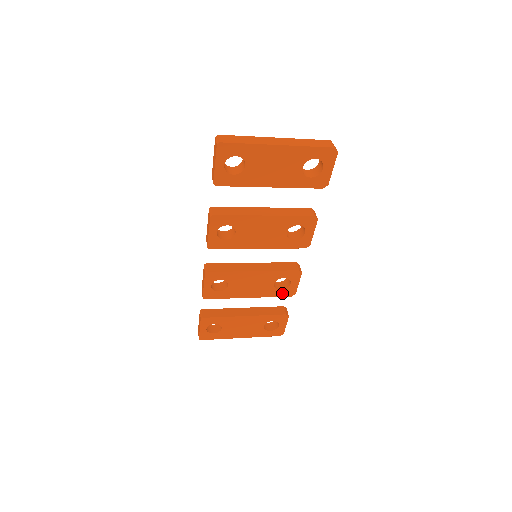
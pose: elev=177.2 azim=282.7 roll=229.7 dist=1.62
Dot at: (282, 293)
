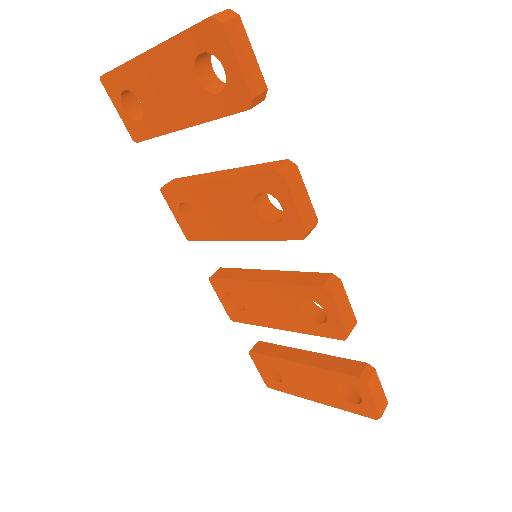
Dot at: (325, 330)
